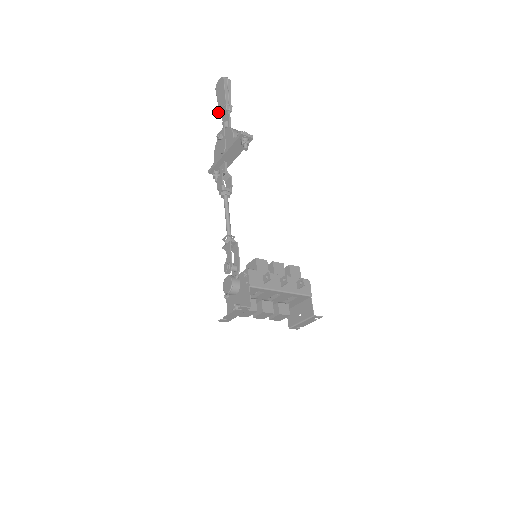
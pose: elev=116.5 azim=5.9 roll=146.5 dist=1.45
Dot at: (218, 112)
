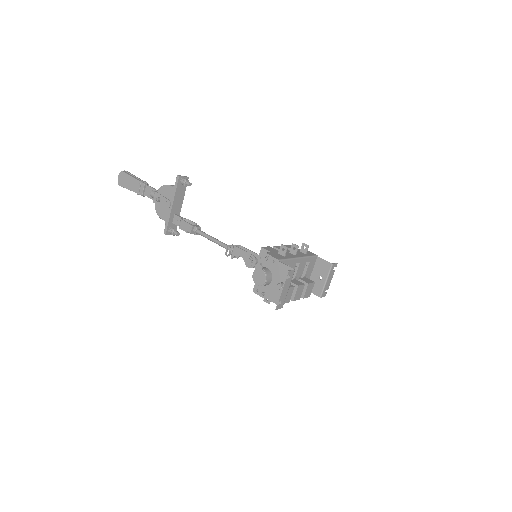
Dot at: (137, 194)
